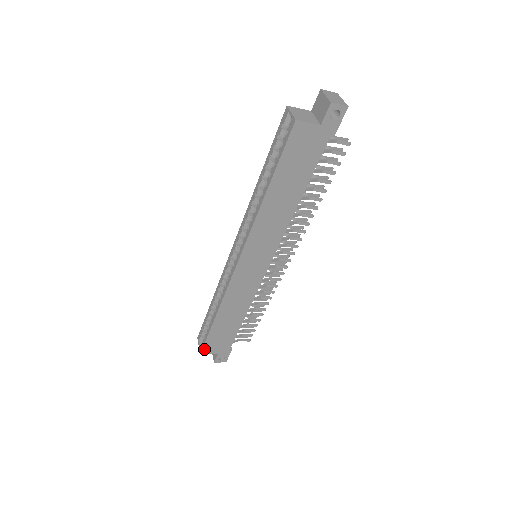
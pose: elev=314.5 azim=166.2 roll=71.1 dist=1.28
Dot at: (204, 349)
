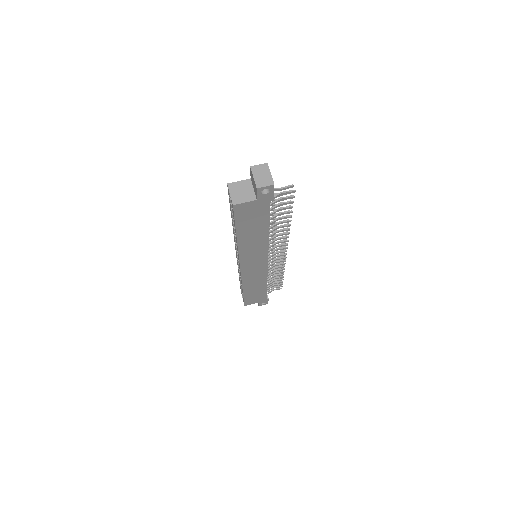
Dot at: (246, 304)
